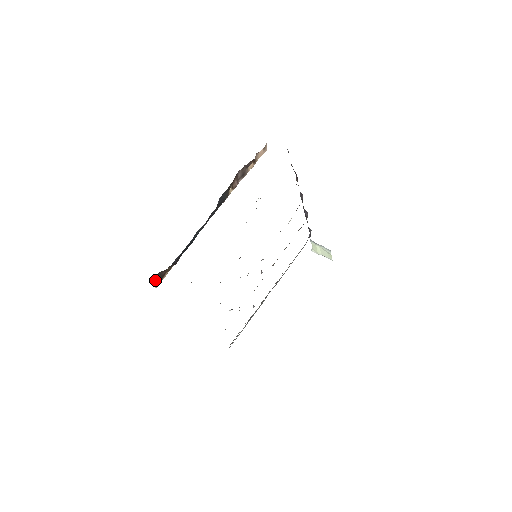
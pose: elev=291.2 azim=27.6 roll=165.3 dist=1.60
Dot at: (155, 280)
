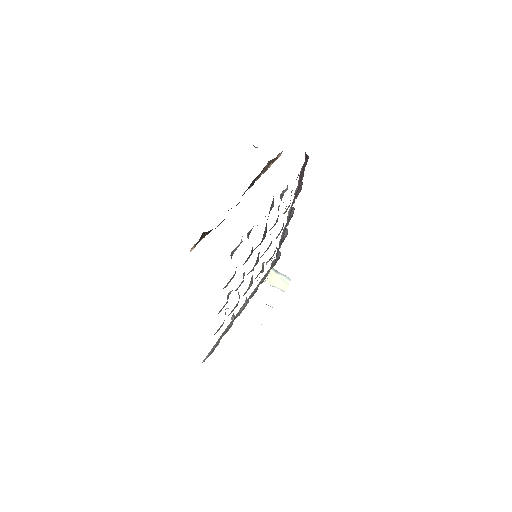
Dot at: (199, 239)
